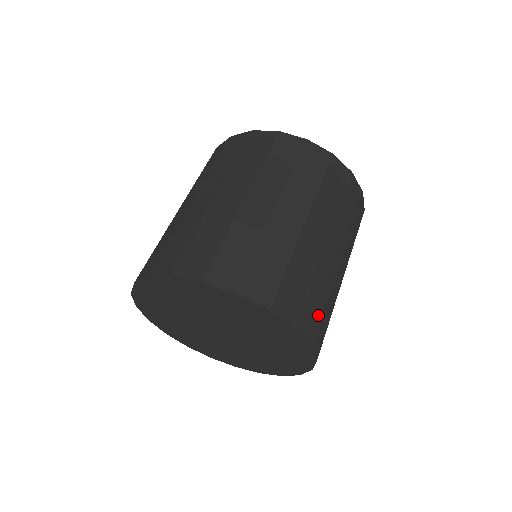
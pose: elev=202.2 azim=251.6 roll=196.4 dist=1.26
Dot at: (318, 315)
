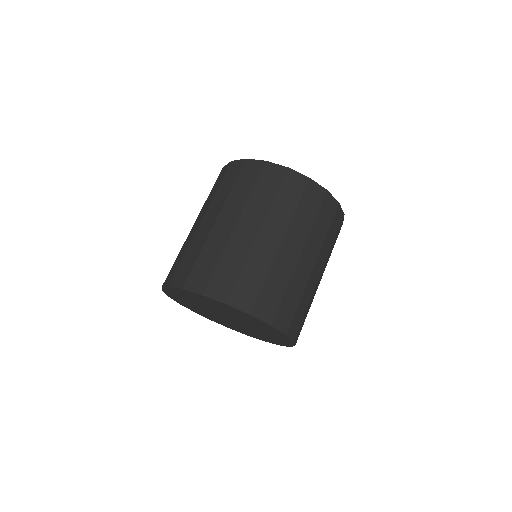
Dot at: occluded
